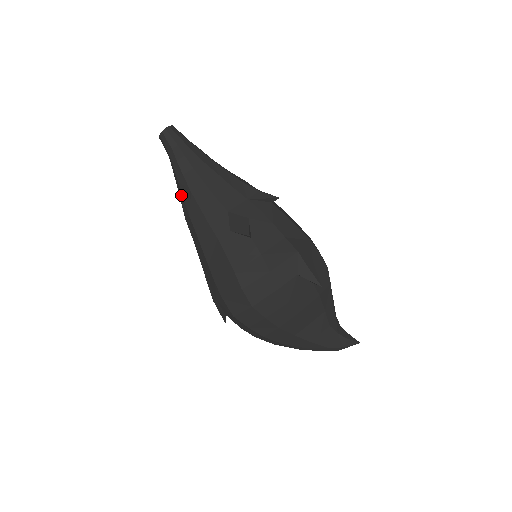
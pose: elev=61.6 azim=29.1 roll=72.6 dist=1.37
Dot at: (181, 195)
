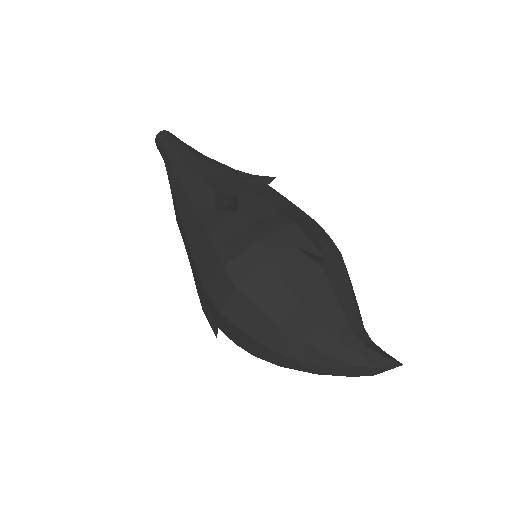
Dot at: (172, 193)
